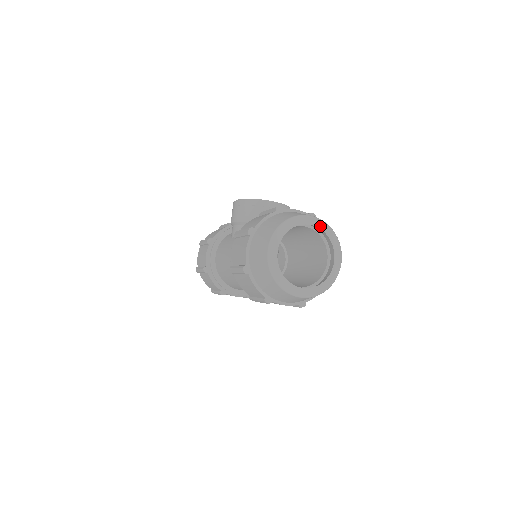
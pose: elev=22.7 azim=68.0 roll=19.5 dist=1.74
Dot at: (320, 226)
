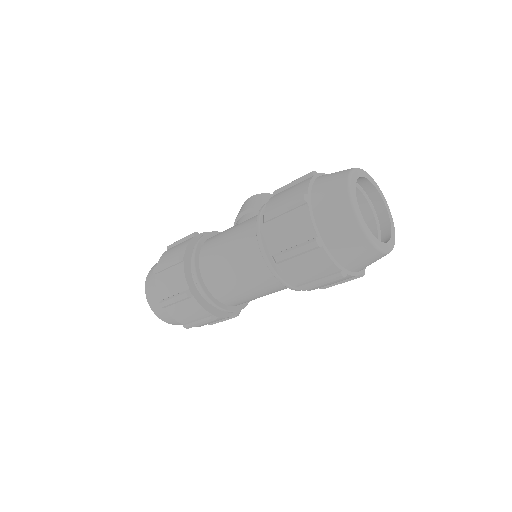
Dot at: (383, 198)
